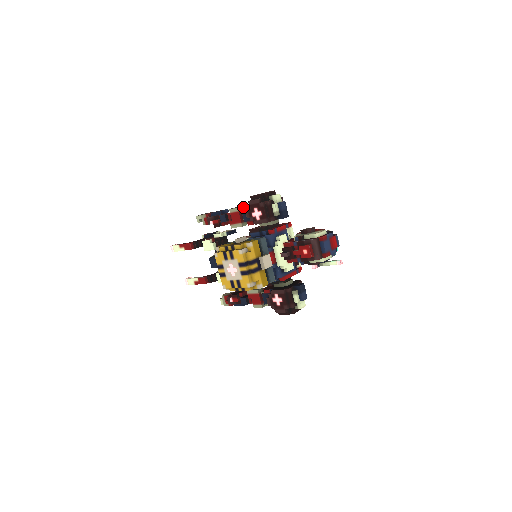
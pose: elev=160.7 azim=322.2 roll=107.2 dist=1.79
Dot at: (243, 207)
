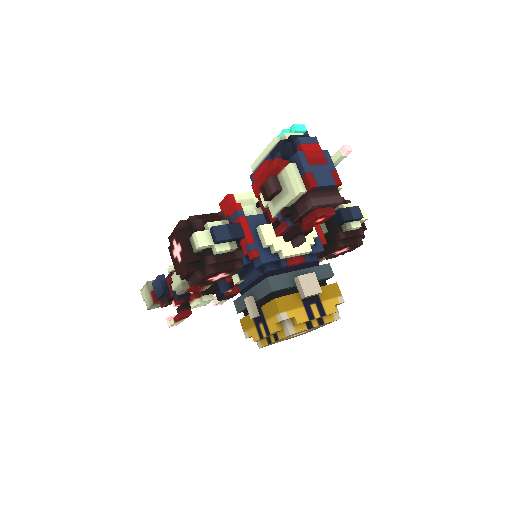
Dot at: occluded
